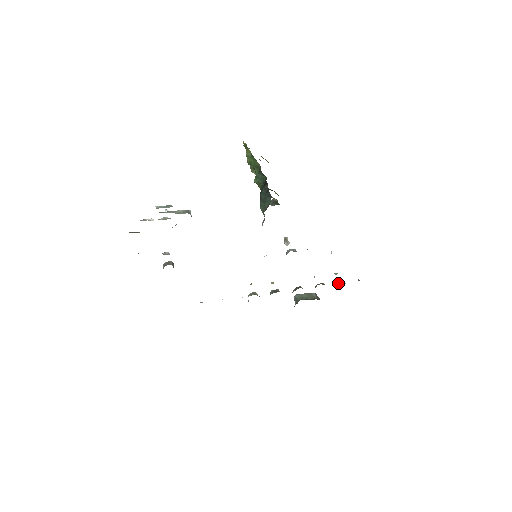
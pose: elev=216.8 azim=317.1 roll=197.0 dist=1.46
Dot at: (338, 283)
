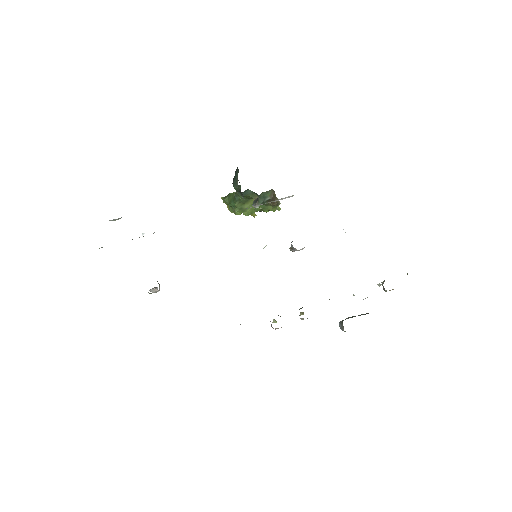
Dot at: (382, 282)
